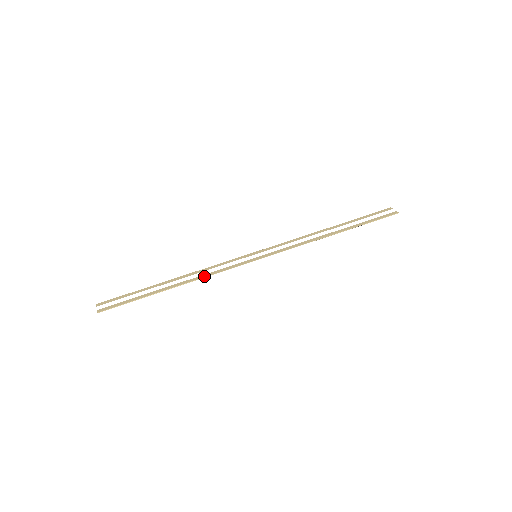
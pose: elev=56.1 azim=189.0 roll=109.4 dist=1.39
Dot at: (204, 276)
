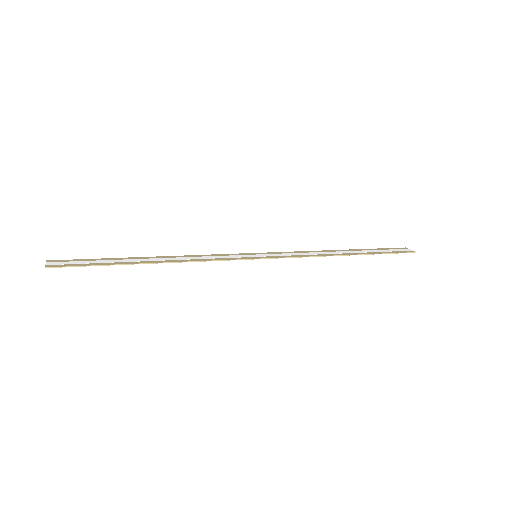
Dot at: (192, 260)
